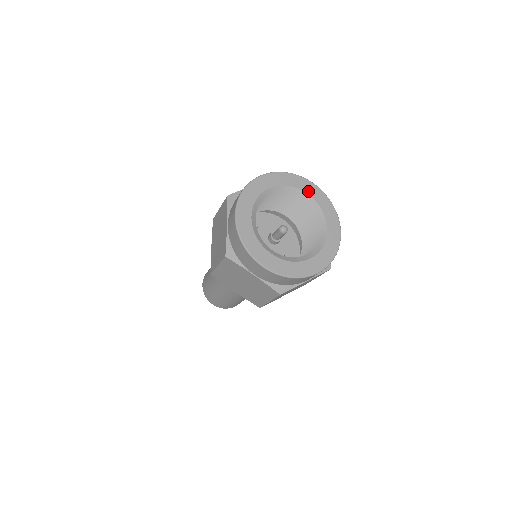
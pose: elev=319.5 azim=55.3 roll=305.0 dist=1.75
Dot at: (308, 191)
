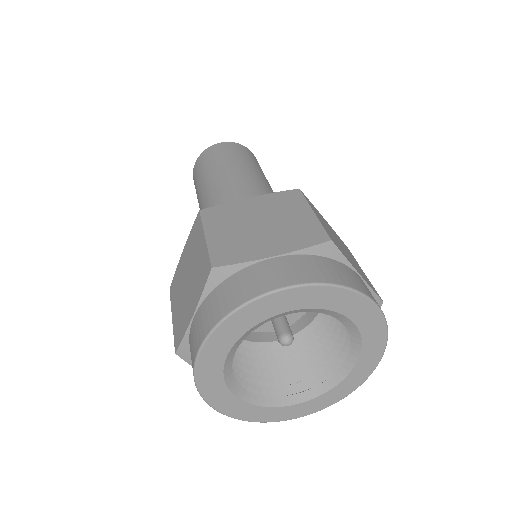
Dot at: (357, 318)
